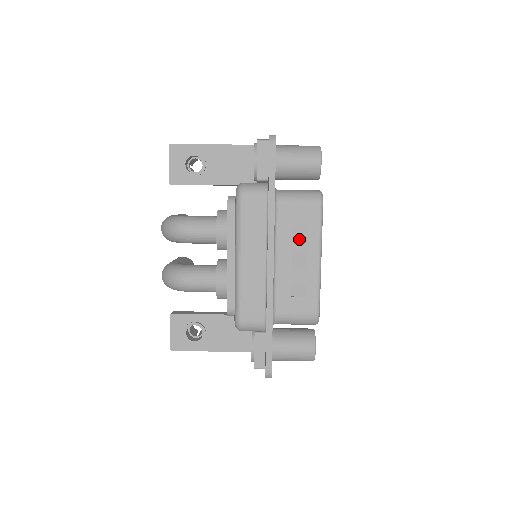
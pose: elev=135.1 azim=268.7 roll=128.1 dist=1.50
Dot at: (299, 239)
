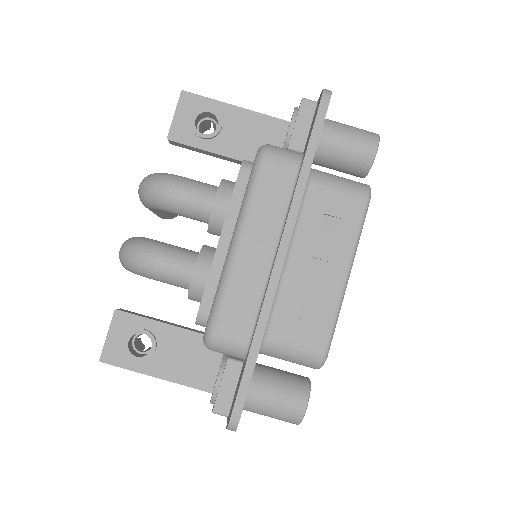
Dot at: (327, 238)
